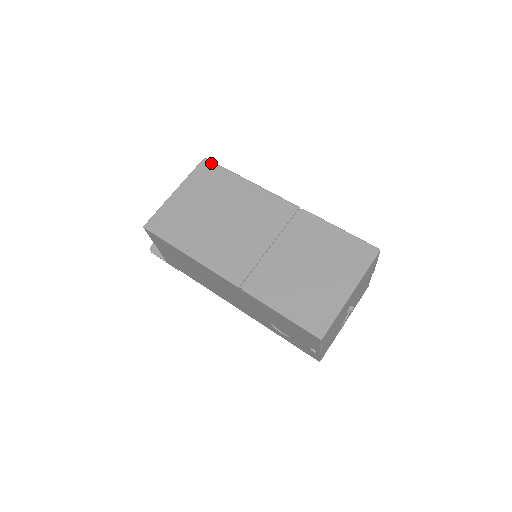
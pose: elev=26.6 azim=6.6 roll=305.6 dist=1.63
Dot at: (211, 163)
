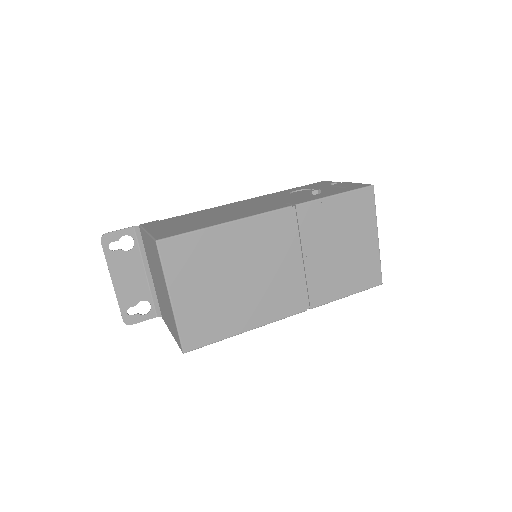
Dot at: (171, 241)
